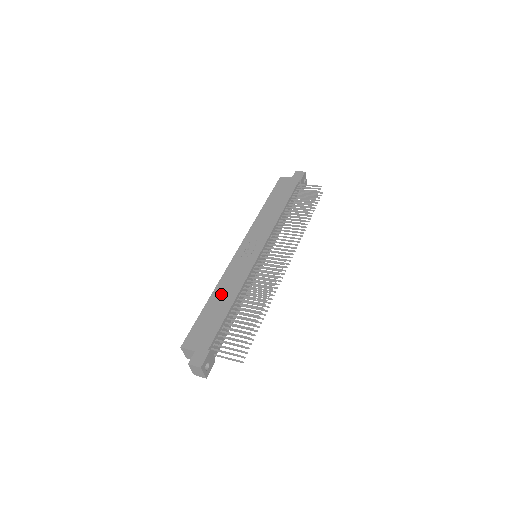
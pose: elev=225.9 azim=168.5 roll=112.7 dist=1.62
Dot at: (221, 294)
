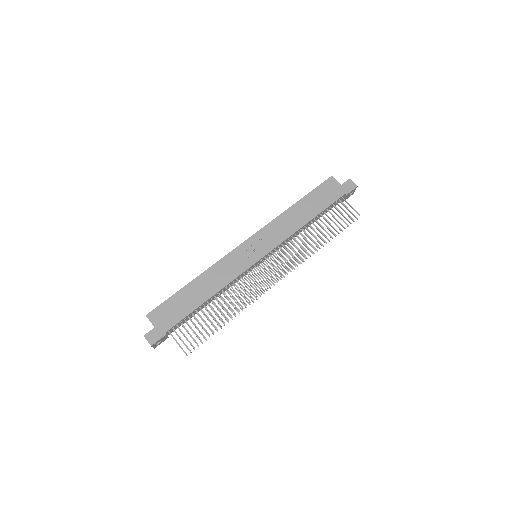
Dot at: (204, 283)
